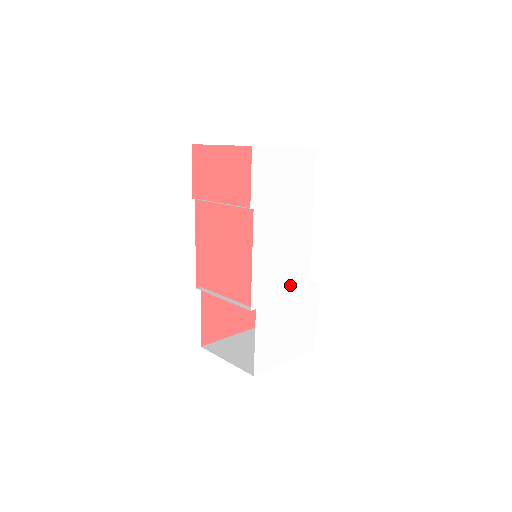
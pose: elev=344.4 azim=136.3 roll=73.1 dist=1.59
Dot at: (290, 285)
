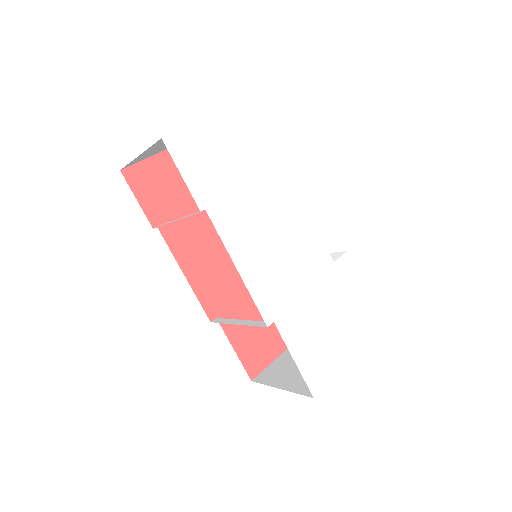
Dot at: (306, 272)
